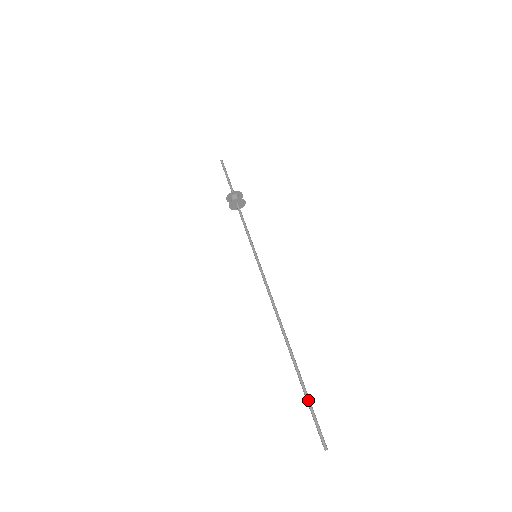
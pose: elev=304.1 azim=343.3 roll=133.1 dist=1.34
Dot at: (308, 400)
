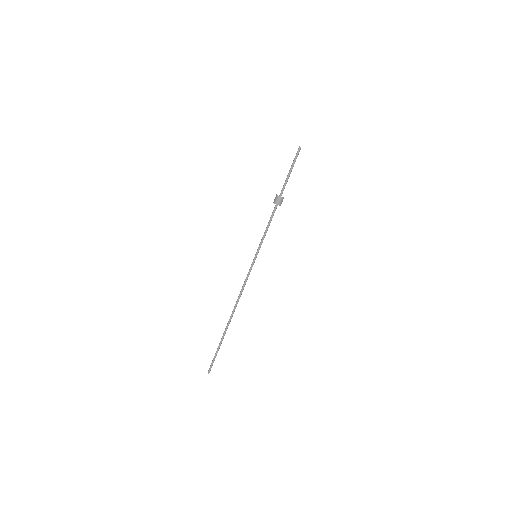
Dot at: (217, 351)
